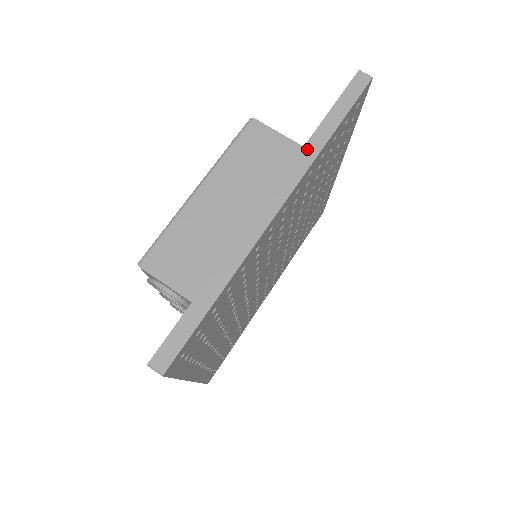
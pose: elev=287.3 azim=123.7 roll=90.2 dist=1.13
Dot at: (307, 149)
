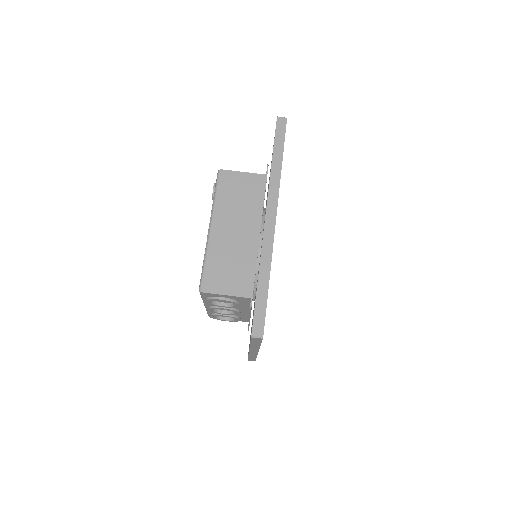
Dot at: (273, 176)
